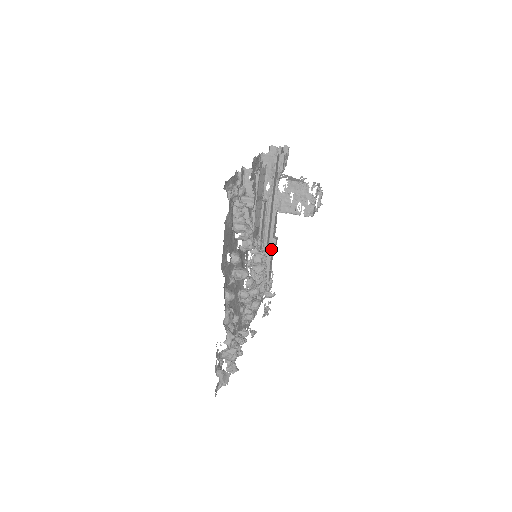
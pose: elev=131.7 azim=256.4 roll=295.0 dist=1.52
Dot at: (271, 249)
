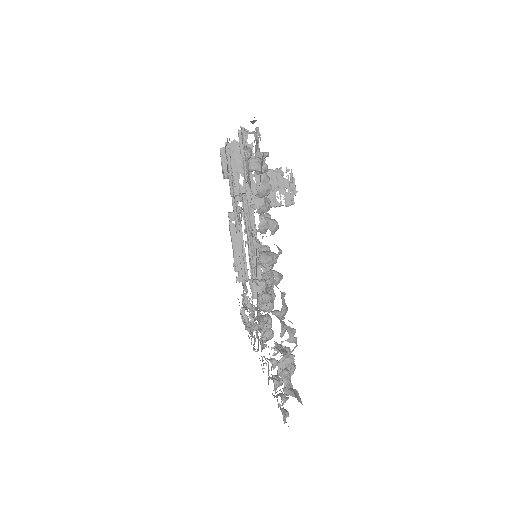
Dot at: occluded
